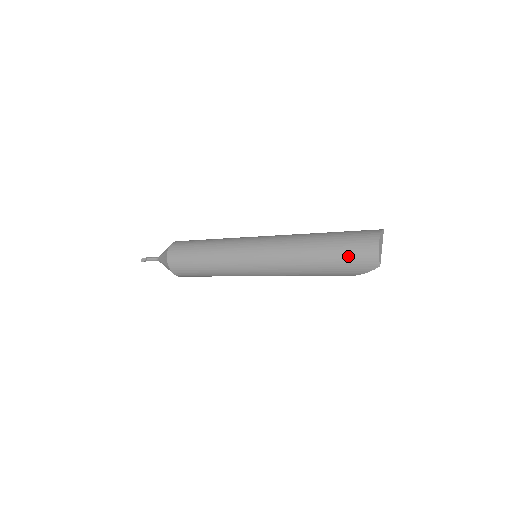
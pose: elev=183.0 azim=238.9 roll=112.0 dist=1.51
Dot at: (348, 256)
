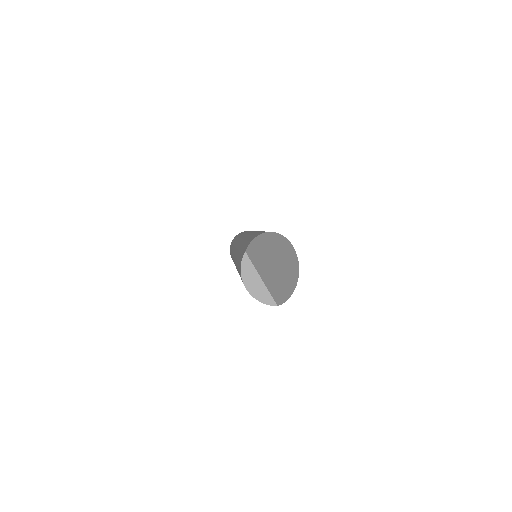
Dot at: occluded
